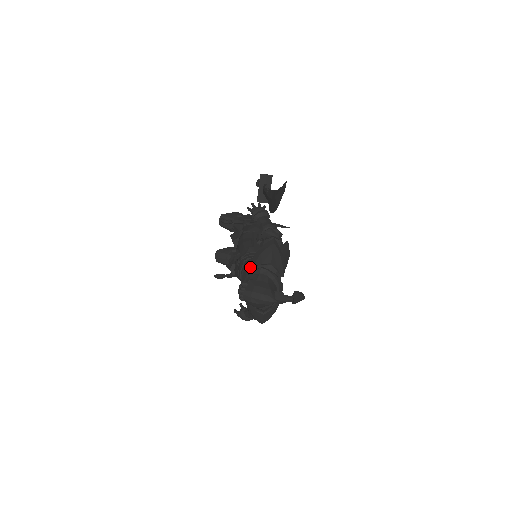
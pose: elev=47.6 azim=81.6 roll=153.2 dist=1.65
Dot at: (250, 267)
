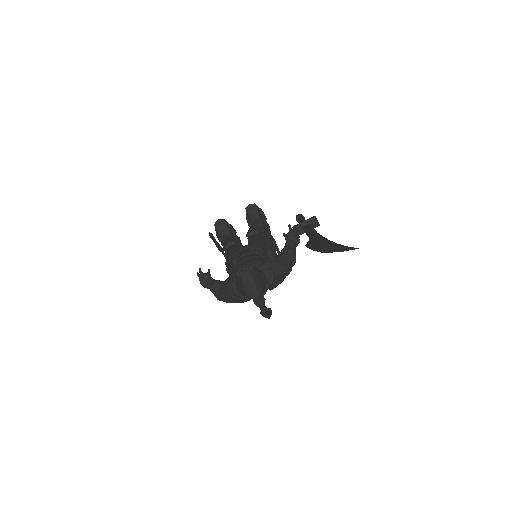
Dot at: (259, 261)
